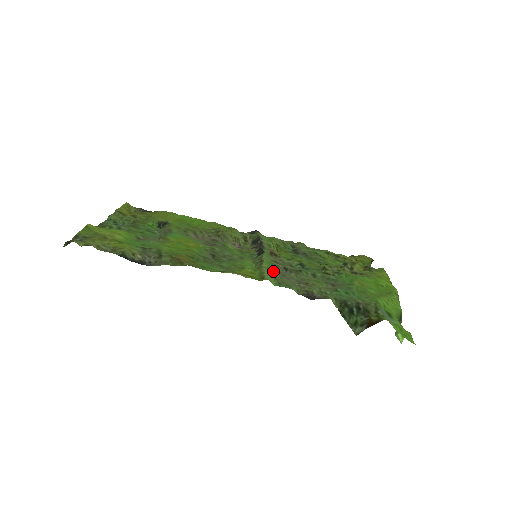
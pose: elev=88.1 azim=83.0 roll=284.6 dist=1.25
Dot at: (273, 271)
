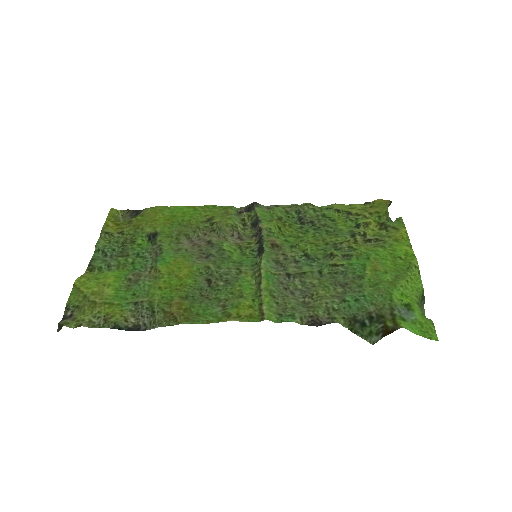
Dot at: (273, 291)
